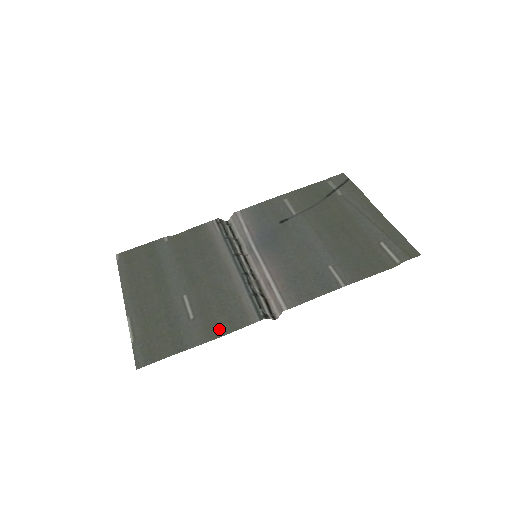
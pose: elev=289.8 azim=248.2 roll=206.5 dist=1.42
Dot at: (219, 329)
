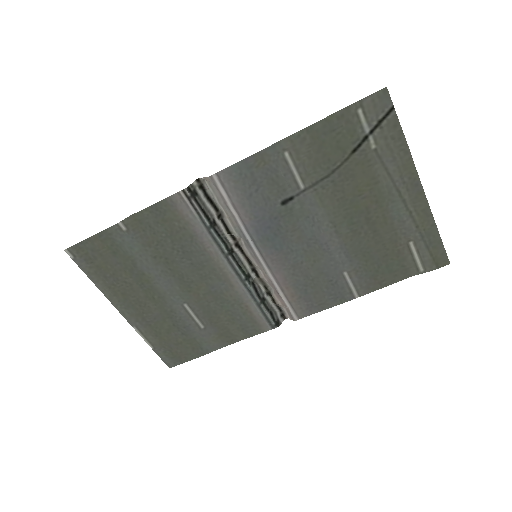
Dot at: (234, 336)
